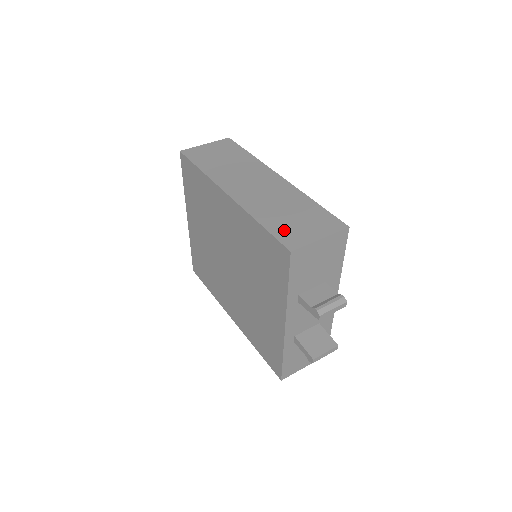
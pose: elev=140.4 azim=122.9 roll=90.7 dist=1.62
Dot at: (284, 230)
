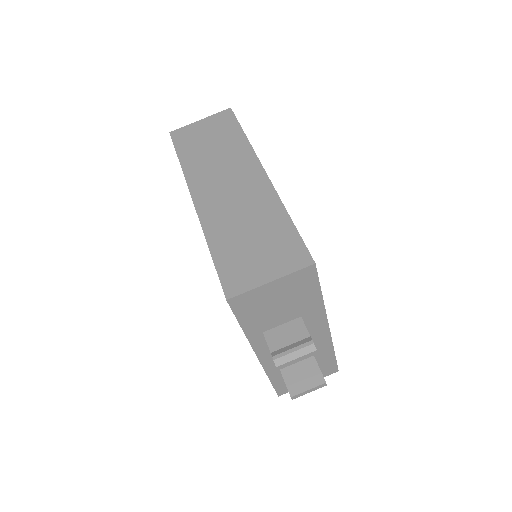
Dot at: (233, 264)
